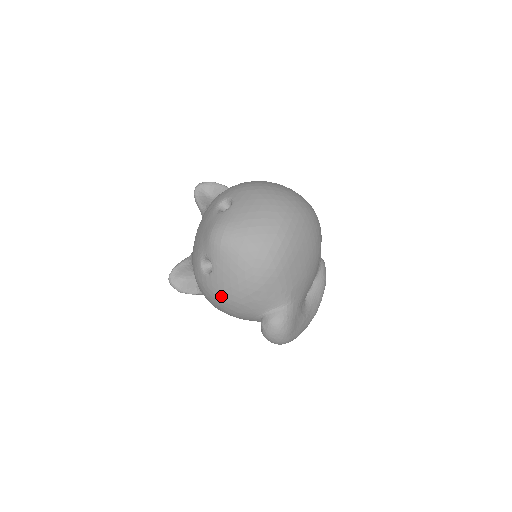
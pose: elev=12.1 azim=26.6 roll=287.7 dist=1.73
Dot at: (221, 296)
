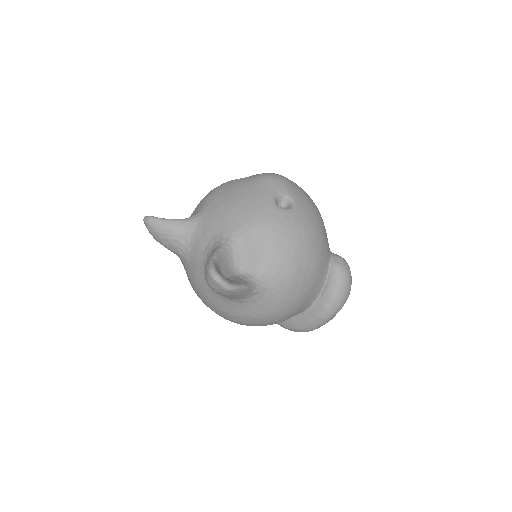
Dot at: (310, 227)
